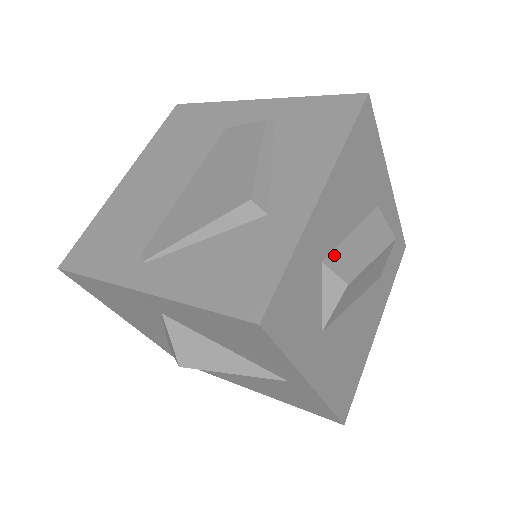
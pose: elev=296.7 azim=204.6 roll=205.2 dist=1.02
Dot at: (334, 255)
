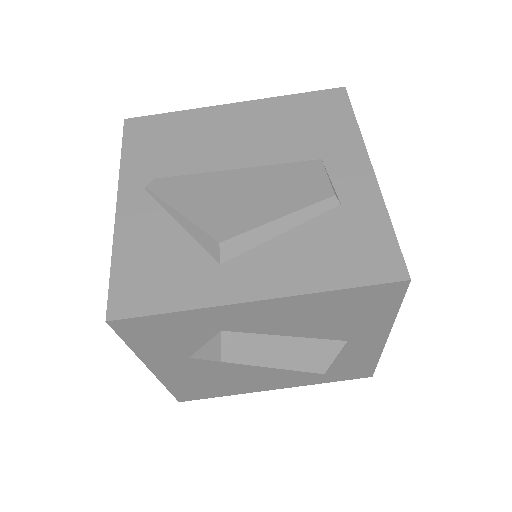
Dot at: (240, 336)
